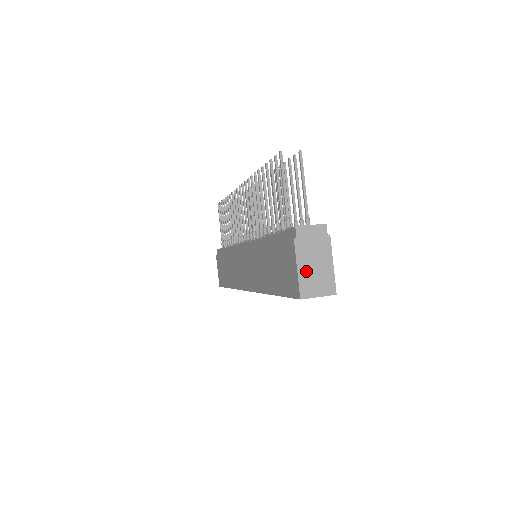
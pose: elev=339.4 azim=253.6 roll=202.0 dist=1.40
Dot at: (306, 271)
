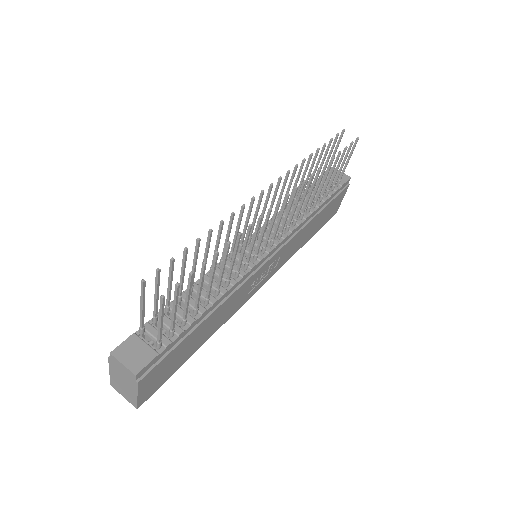
Dot at: (116, 379)
